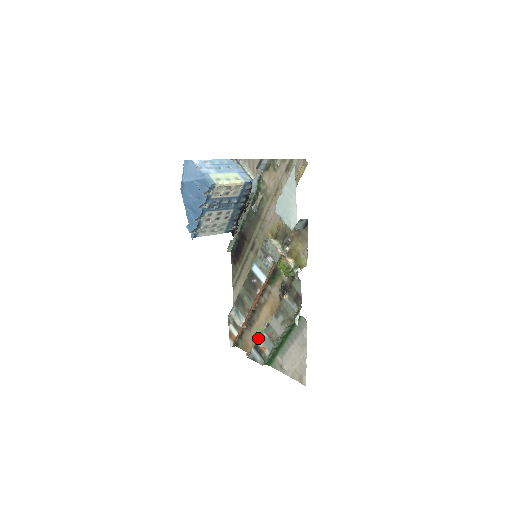
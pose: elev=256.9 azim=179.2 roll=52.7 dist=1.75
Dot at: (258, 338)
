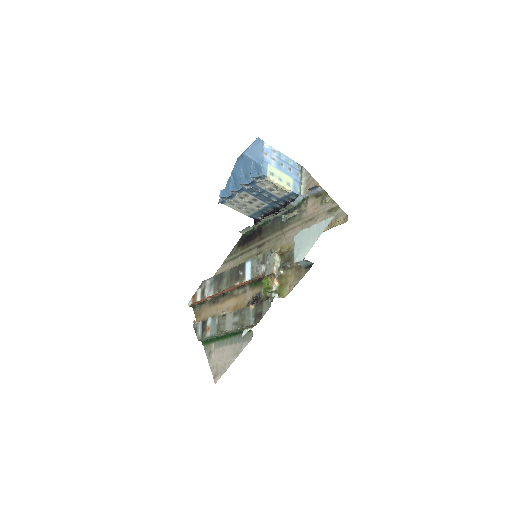
Dot at: (210, 318)
